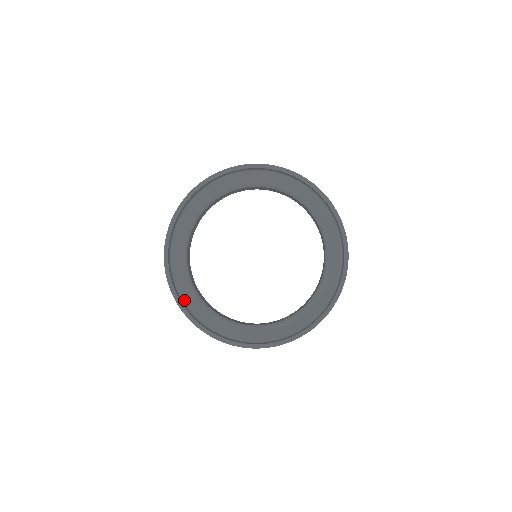
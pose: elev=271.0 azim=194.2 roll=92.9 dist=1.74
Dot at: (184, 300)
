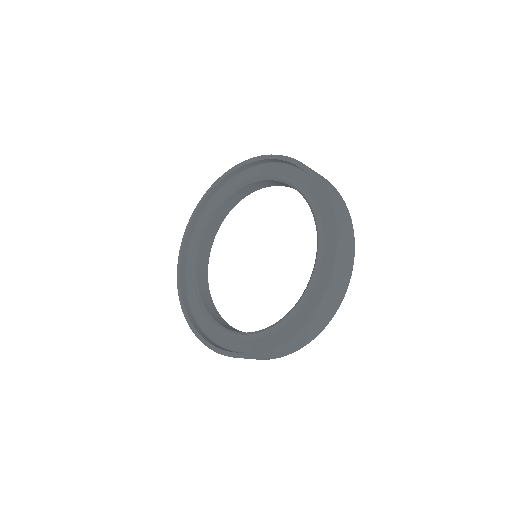
Dot at: (188, 293)
